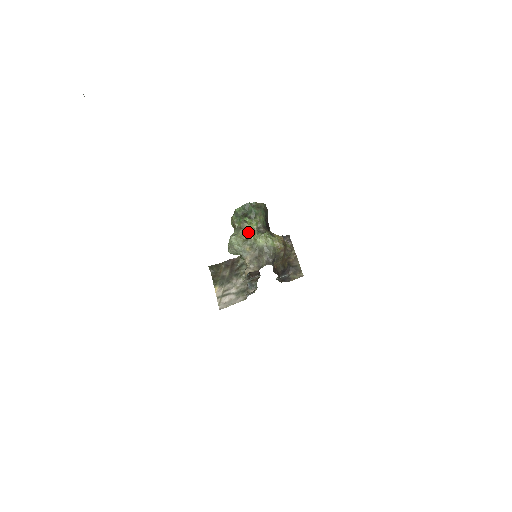
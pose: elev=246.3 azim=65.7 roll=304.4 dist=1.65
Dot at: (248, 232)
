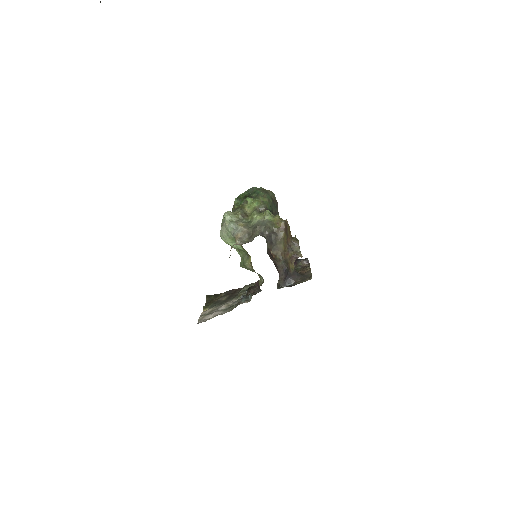
Dot at: (246, 212)
